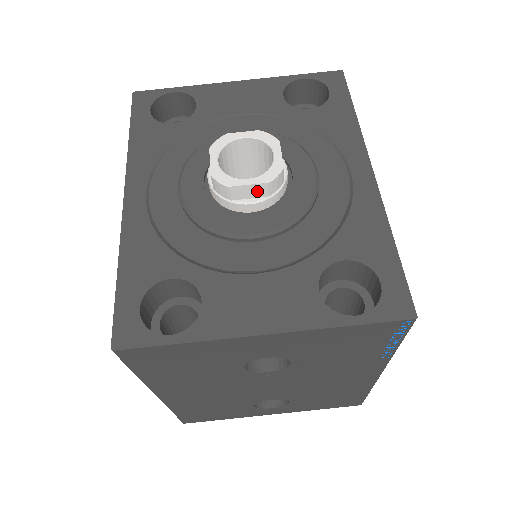
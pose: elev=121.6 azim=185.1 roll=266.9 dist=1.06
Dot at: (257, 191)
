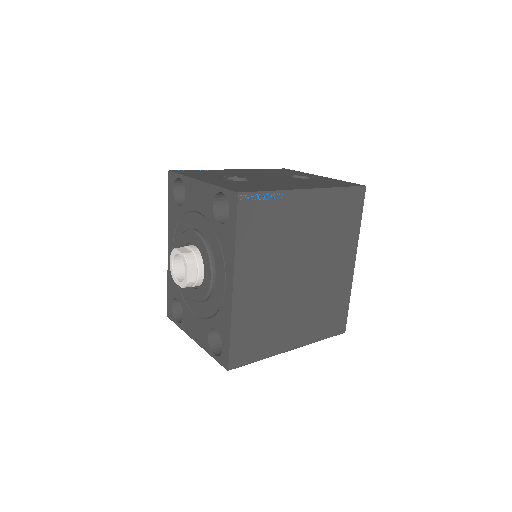
Dot at: occluded
